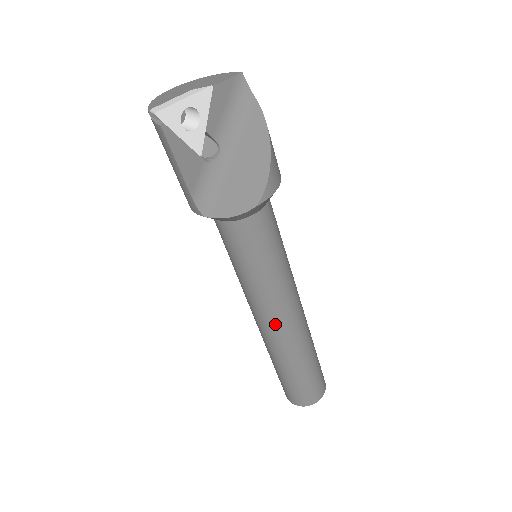
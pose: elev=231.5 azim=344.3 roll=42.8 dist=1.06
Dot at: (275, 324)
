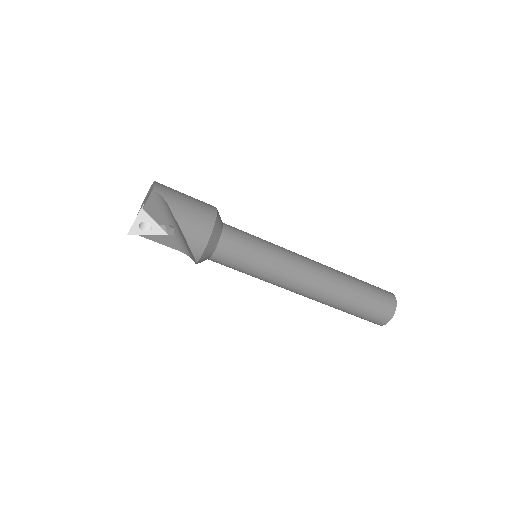
Dot at: occluded
